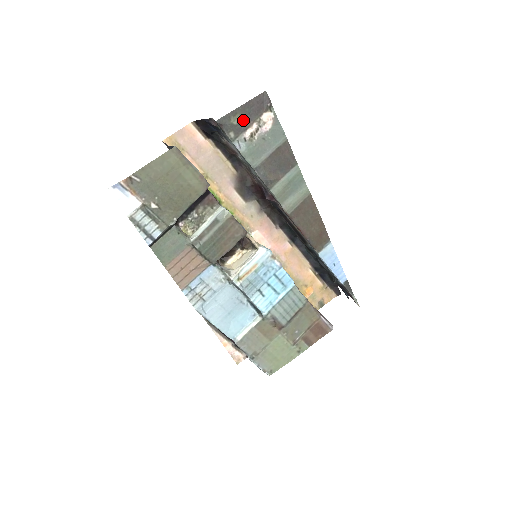
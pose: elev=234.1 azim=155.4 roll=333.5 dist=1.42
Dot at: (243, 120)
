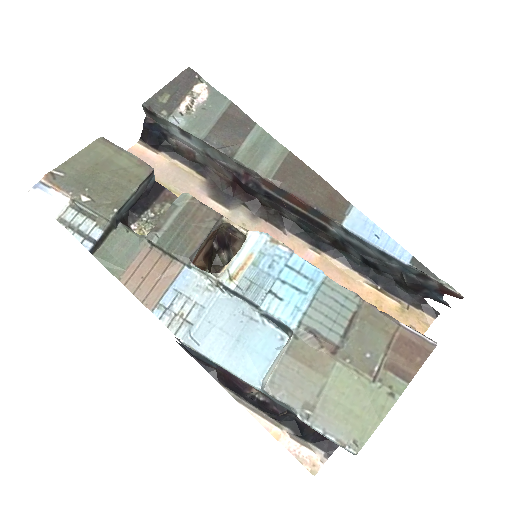
Dot at: (173, 97)
